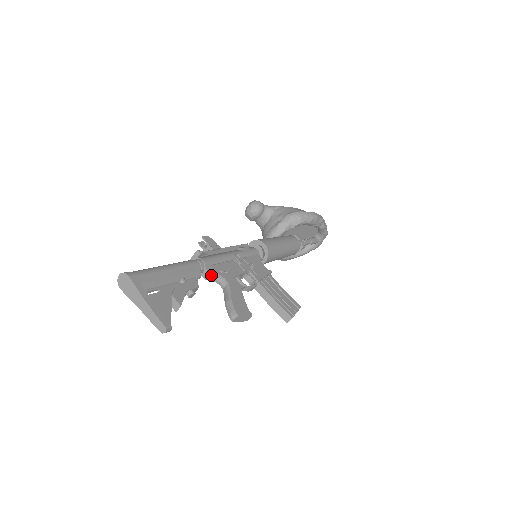
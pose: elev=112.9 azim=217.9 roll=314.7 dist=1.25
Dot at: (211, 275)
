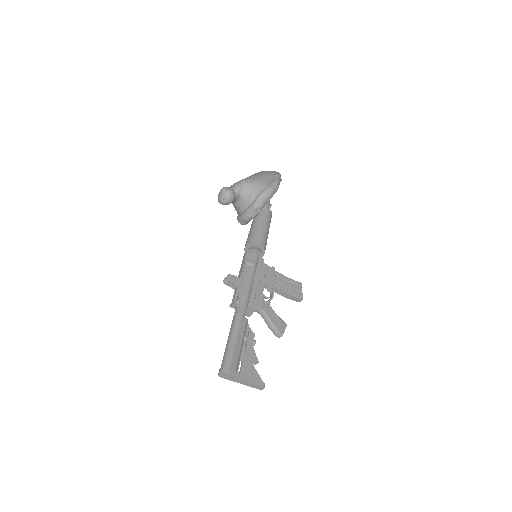
Dot at: (252, 313)
